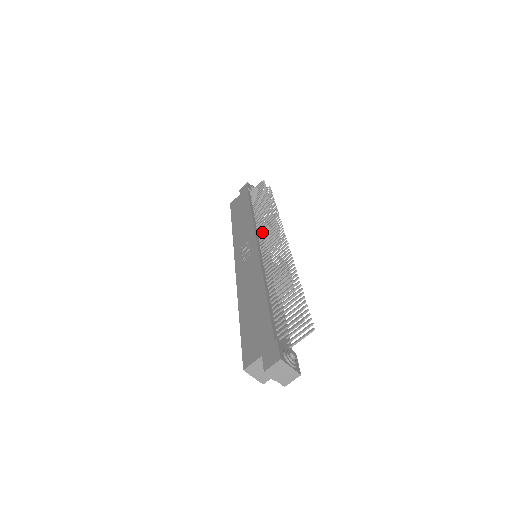
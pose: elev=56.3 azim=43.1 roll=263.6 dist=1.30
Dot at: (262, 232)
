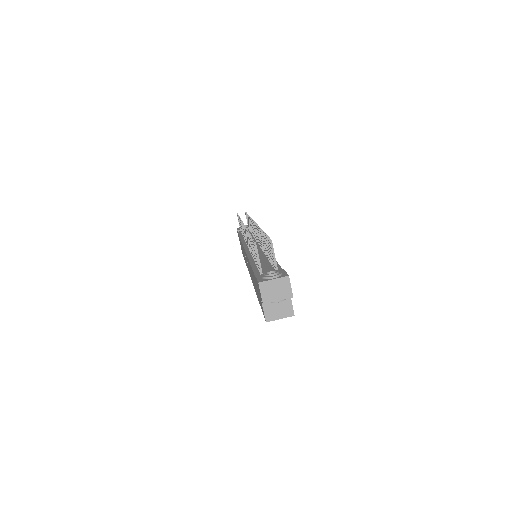
Dot at: (245, 239)
